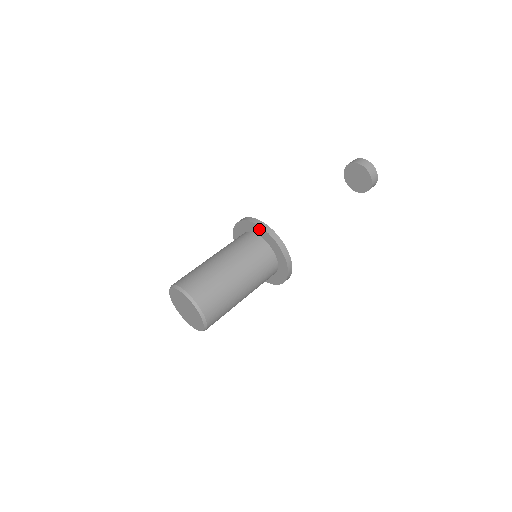
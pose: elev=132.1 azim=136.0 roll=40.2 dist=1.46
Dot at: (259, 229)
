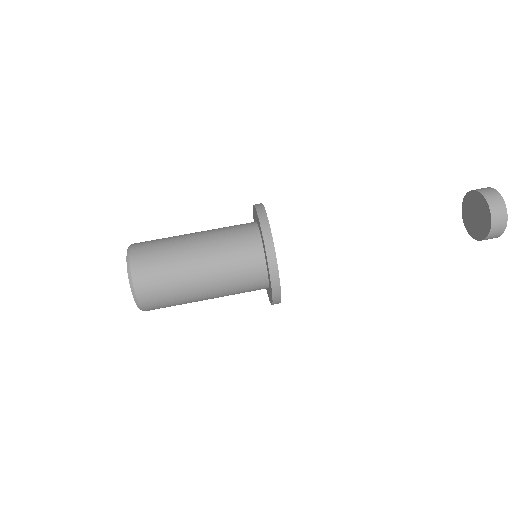
Dot at: (270, 285)
